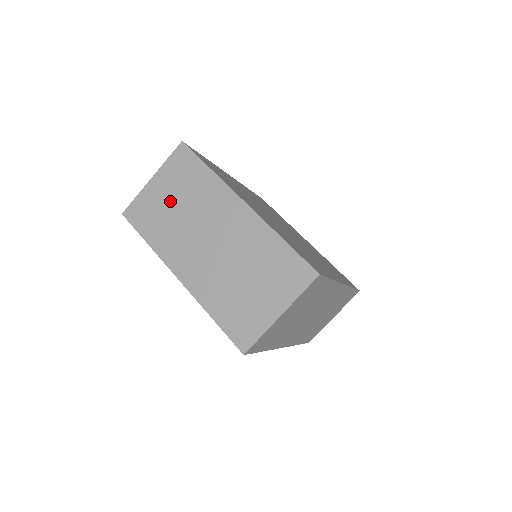
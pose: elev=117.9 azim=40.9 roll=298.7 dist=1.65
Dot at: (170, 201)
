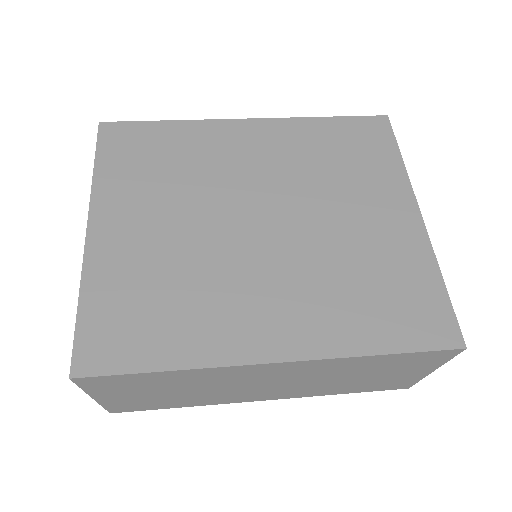
Dot at: occluded
